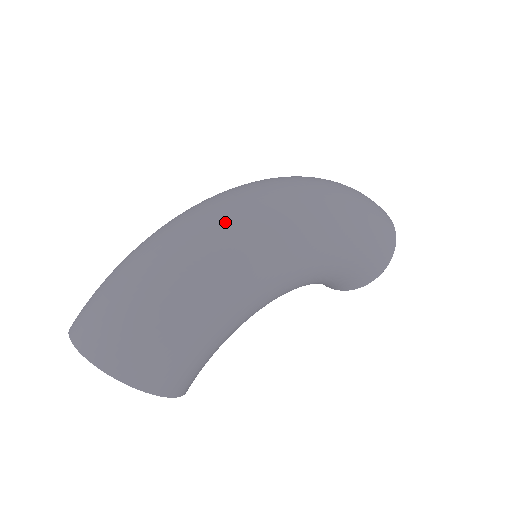
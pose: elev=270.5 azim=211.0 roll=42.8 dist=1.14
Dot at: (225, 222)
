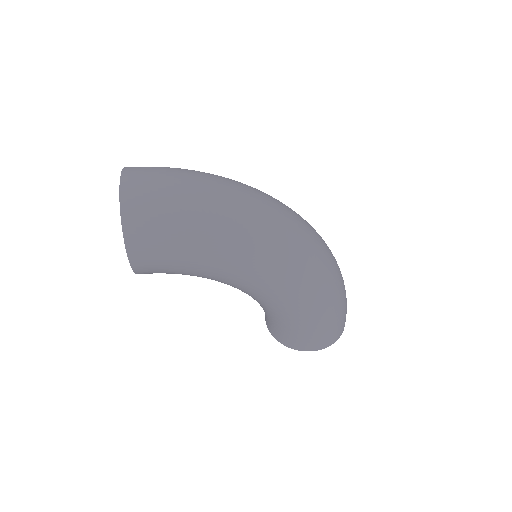
Dot at: (268, 218)
